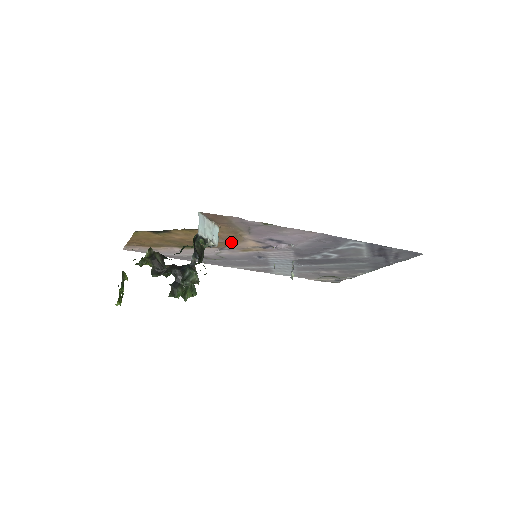
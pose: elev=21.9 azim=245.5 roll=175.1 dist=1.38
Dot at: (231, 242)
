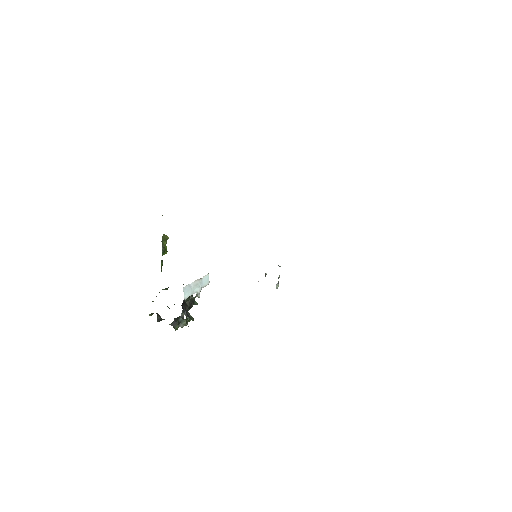
Dot at: occluded
